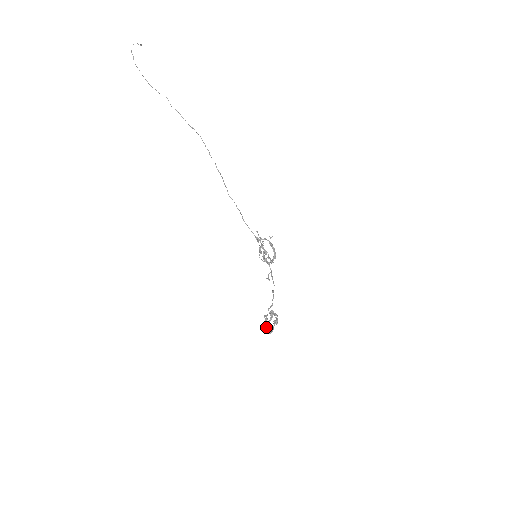
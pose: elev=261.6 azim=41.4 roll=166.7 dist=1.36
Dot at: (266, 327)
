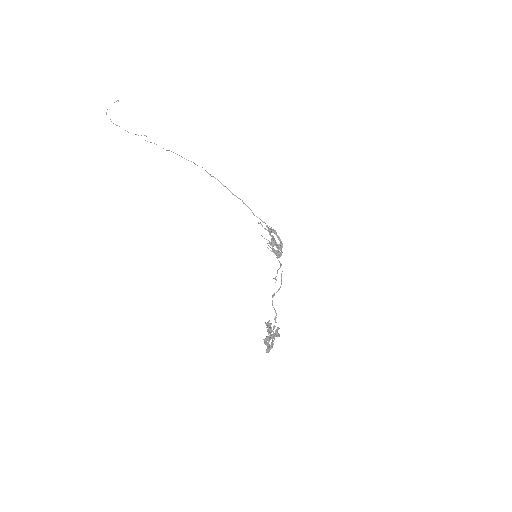
Dot at: (265, 344)
